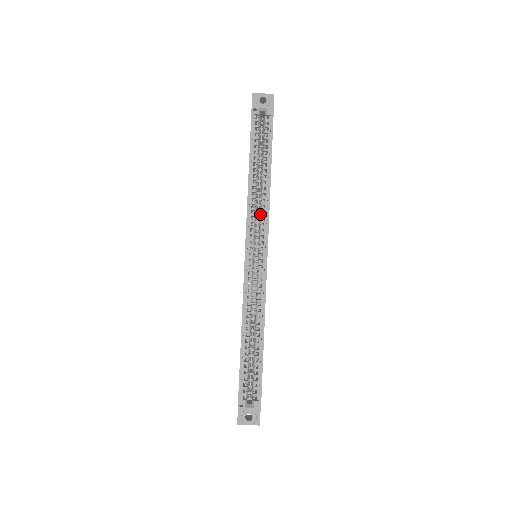
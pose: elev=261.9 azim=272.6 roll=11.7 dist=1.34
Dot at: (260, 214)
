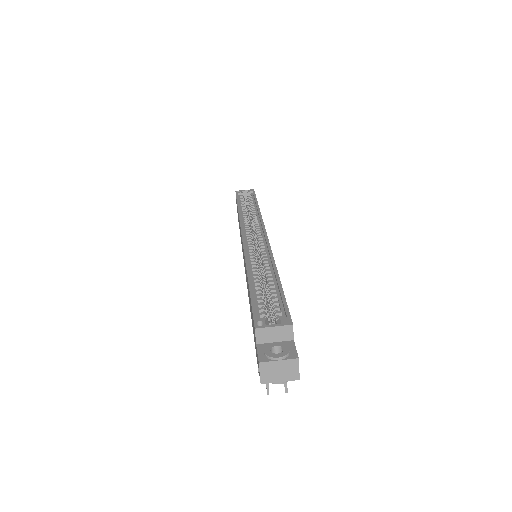
Dot at: (253, 223)
